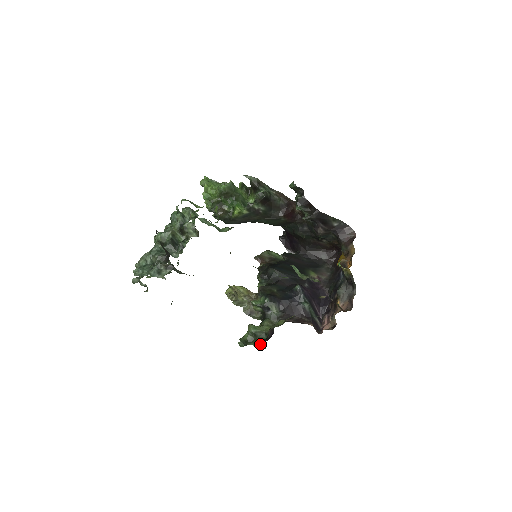
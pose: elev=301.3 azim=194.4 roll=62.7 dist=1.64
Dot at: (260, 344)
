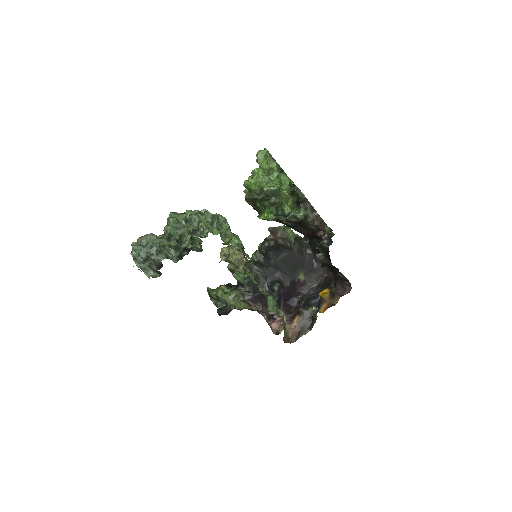
Dot at: (218, 307)
